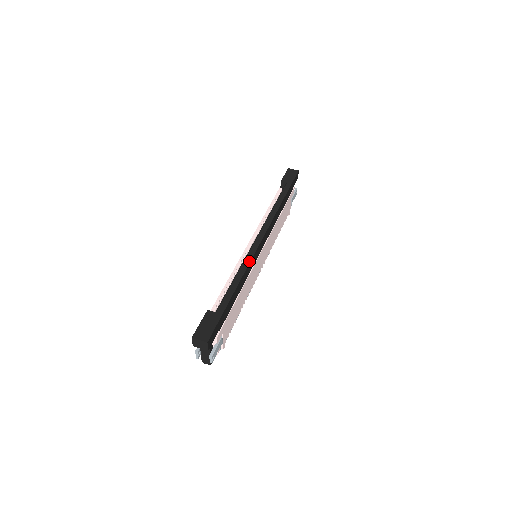
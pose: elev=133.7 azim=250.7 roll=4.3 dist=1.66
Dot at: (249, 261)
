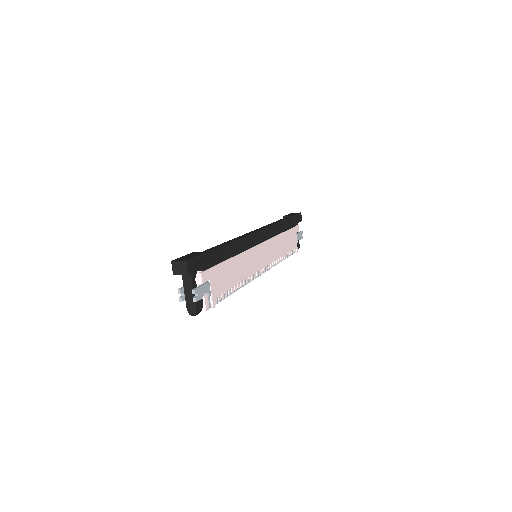
Dot at: (242, 236)
